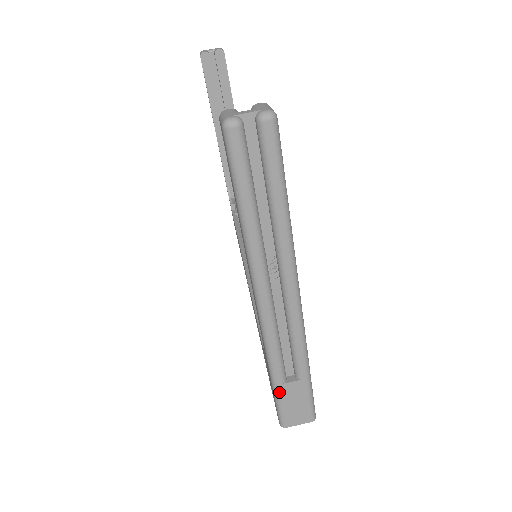
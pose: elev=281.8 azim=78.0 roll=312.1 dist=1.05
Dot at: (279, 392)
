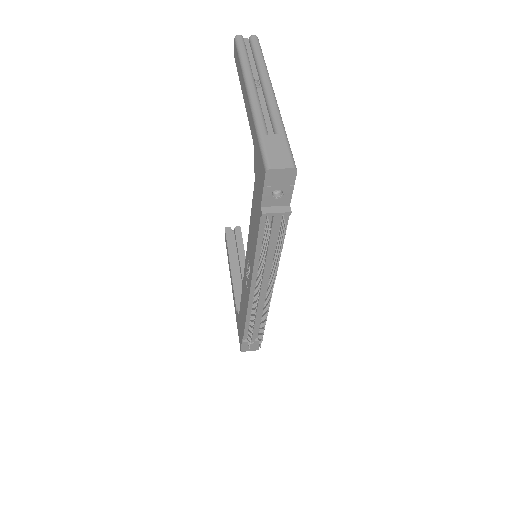
Dot at: (263, 140)
